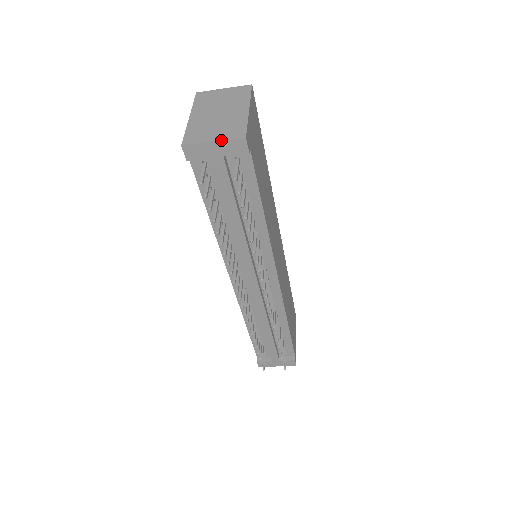
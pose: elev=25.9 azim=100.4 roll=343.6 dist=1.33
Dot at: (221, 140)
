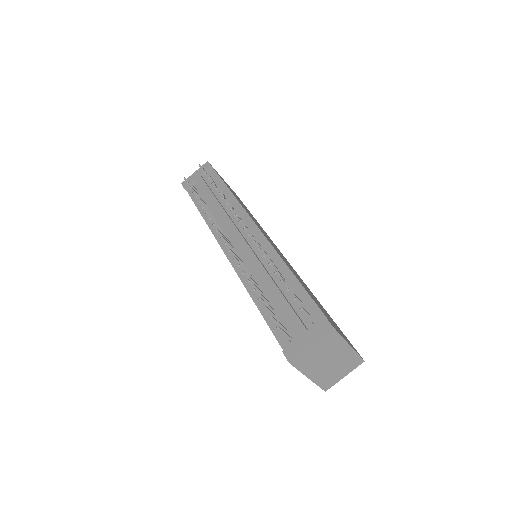
Dot at: (198, 170)
